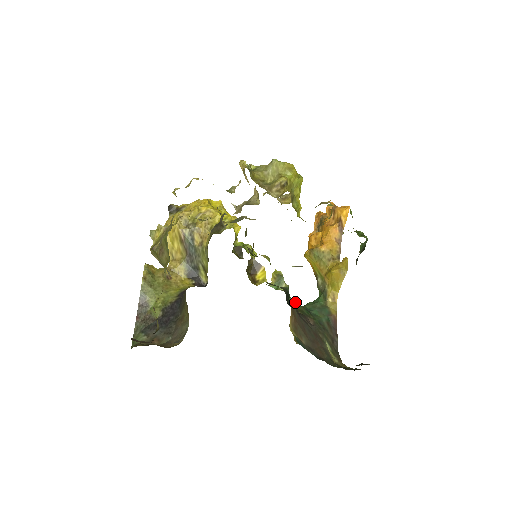
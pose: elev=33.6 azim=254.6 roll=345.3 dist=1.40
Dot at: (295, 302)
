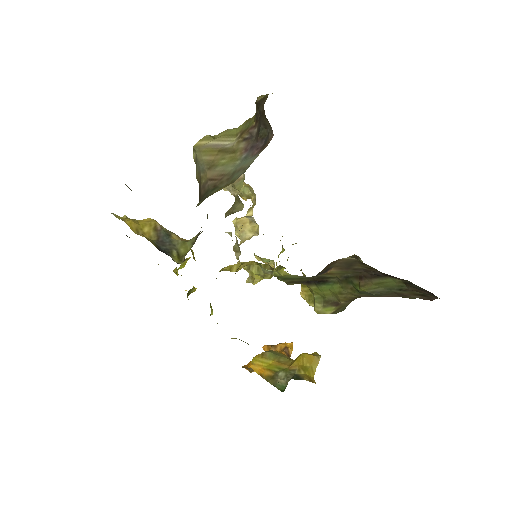
Dot at: occluded
